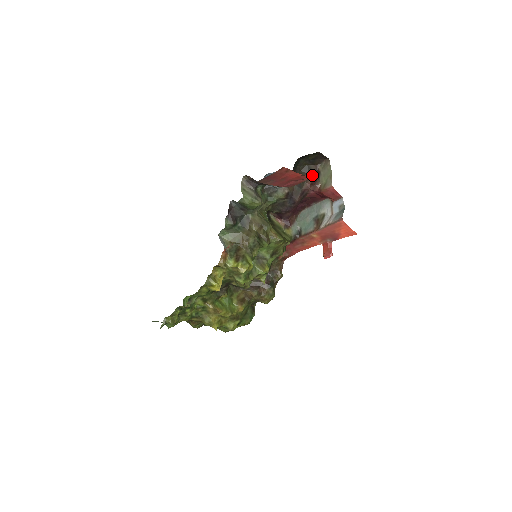
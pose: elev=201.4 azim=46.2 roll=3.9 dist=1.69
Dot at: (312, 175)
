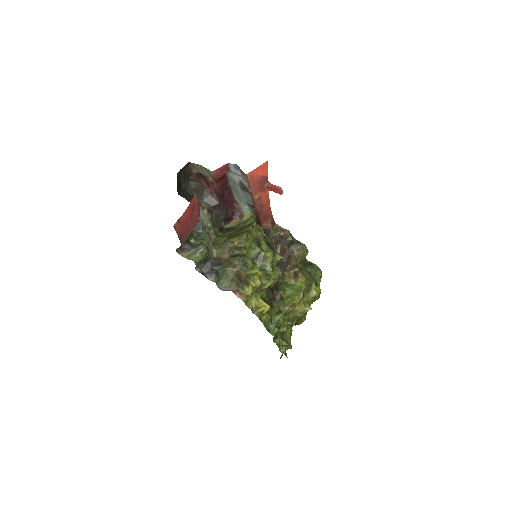
Dot at: (200, 180)
